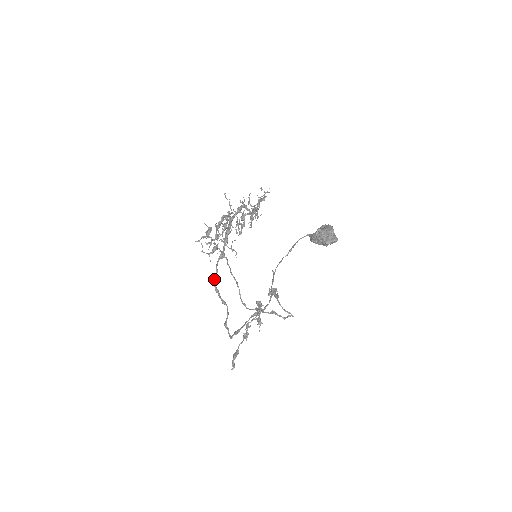
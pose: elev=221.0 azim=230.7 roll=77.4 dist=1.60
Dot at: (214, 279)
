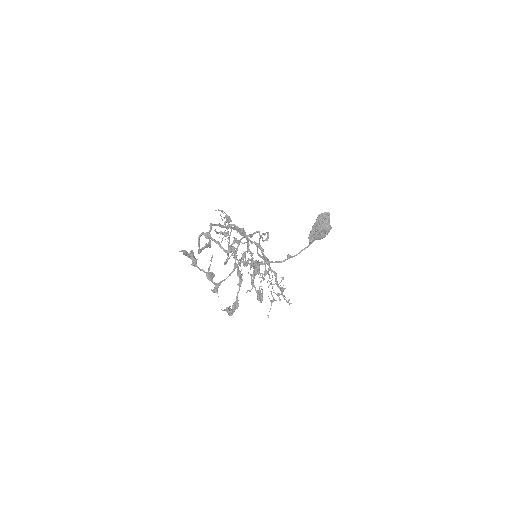
Dot at: (214, 225)
